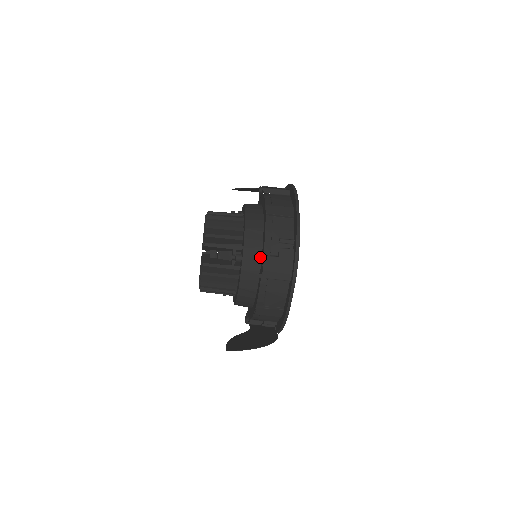
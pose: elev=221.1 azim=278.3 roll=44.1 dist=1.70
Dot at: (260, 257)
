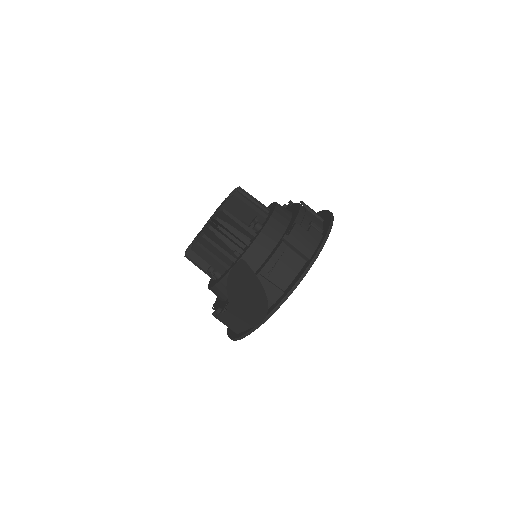
Dot at: (283, 231)
